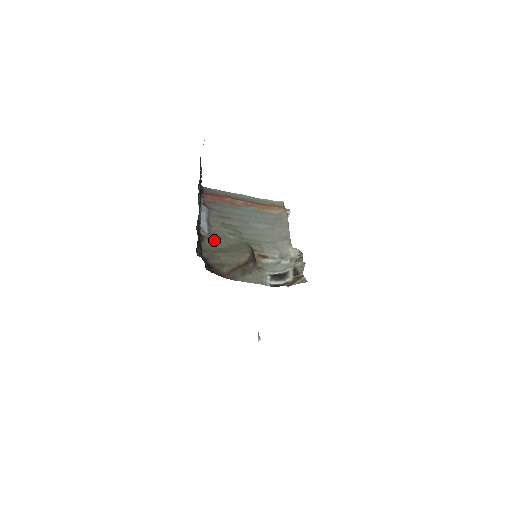
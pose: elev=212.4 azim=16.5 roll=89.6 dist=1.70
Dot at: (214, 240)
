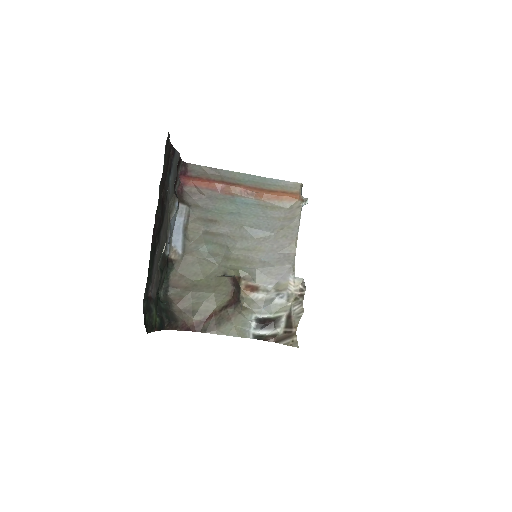
Dot at: (188, 266)
